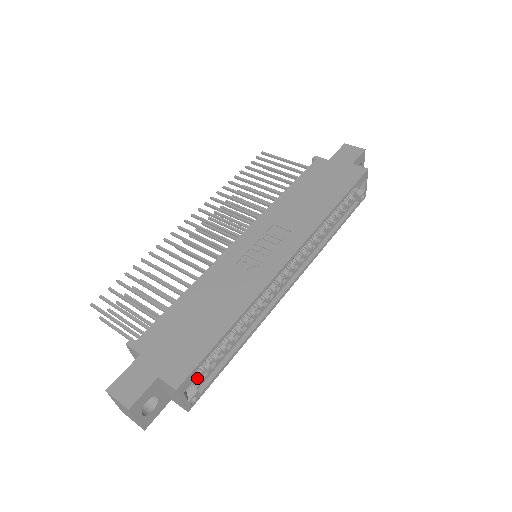
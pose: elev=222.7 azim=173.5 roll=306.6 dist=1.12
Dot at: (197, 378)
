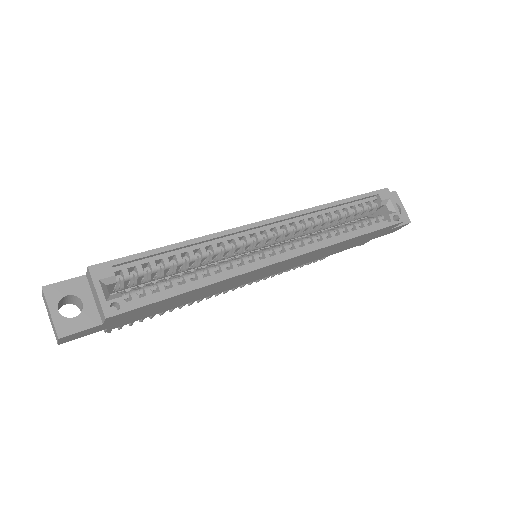
Dot at: (129, 291)
